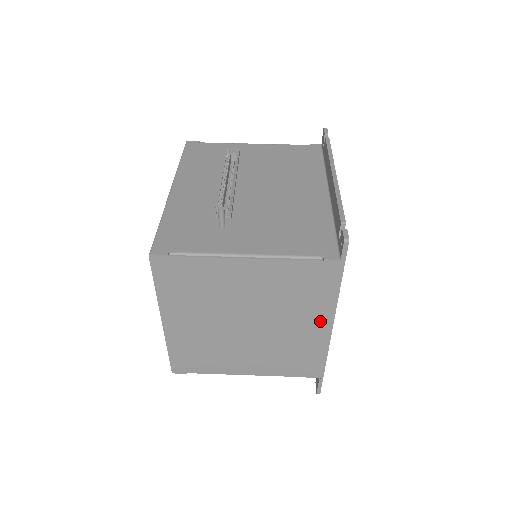
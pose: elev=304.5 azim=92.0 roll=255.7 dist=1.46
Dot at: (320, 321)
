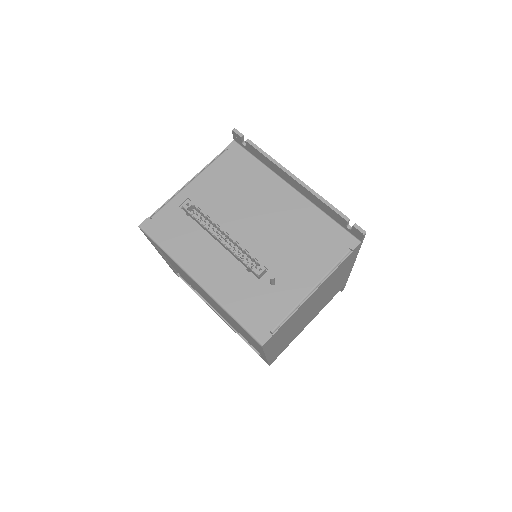
Dot at: occluded
